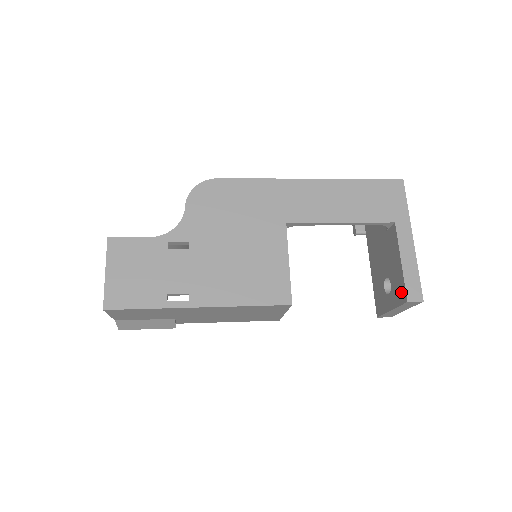
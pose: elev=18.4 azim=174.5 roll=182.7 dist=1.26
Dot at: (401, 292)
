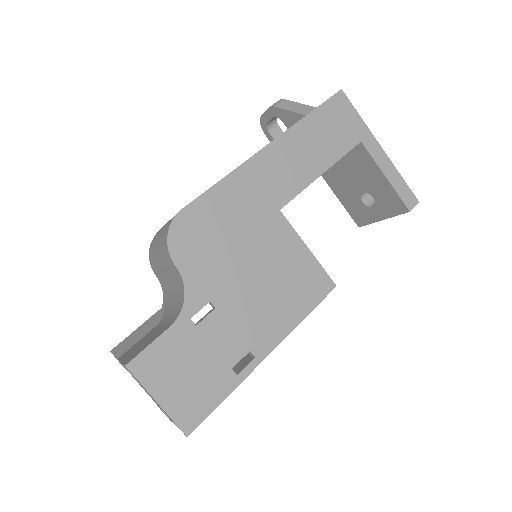
Dot at: (396, 204)
